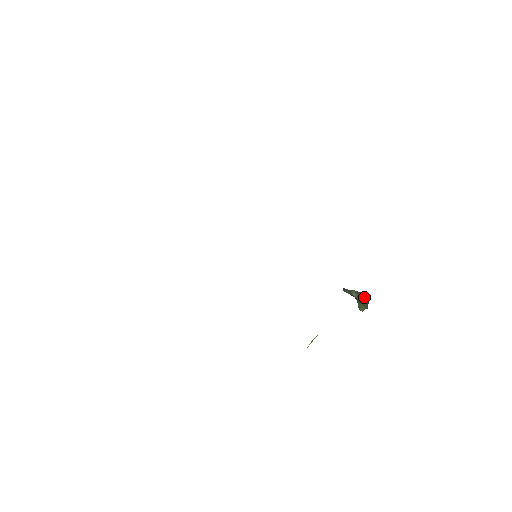
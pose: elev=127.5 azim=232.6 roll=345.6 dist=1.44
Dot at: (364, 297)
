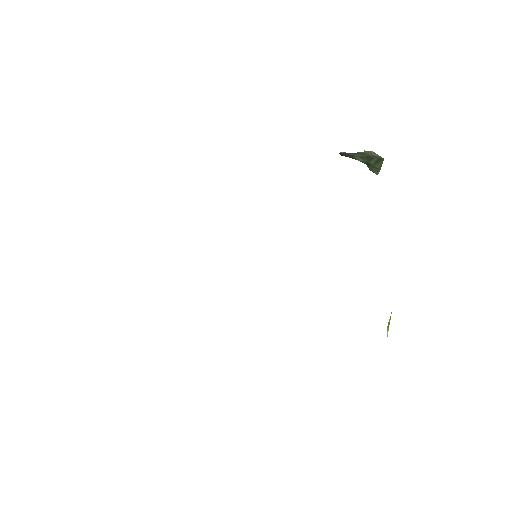
Dot at: (376, 162)
